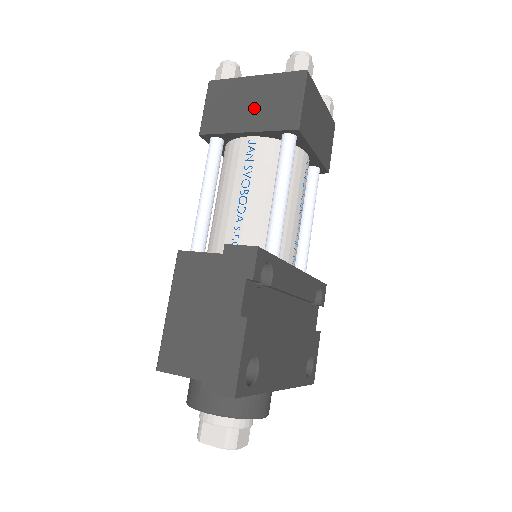
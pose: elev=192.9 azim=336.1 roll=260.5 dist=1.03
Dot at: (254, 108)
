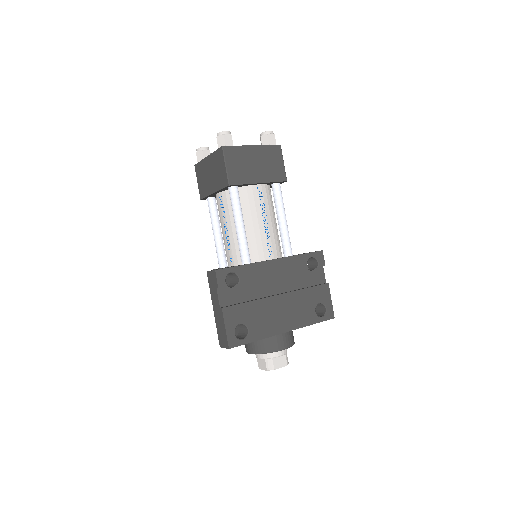
Dot at: (212, 177)
